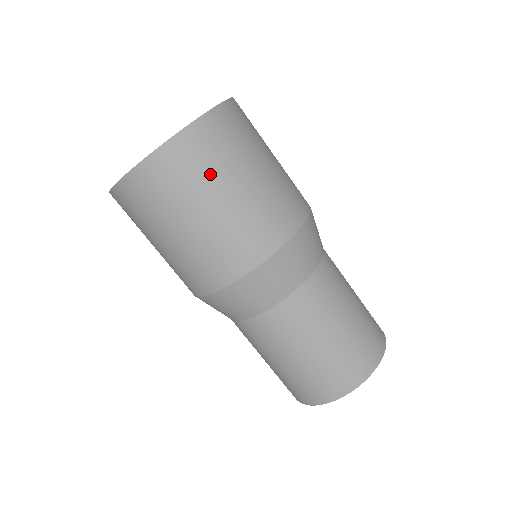
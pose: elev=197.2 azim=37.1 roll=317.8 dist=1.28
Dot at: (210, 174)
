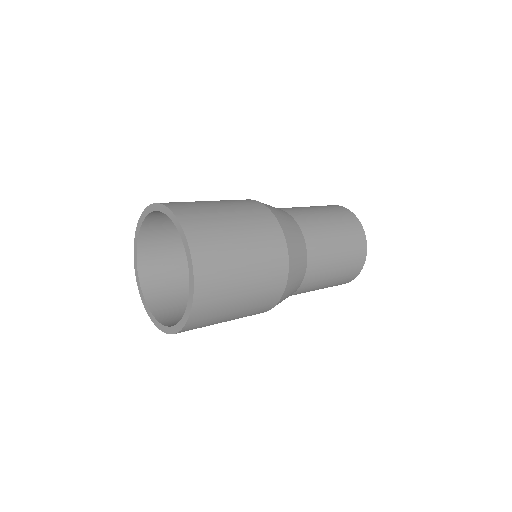
Dot at: (219, 316)
